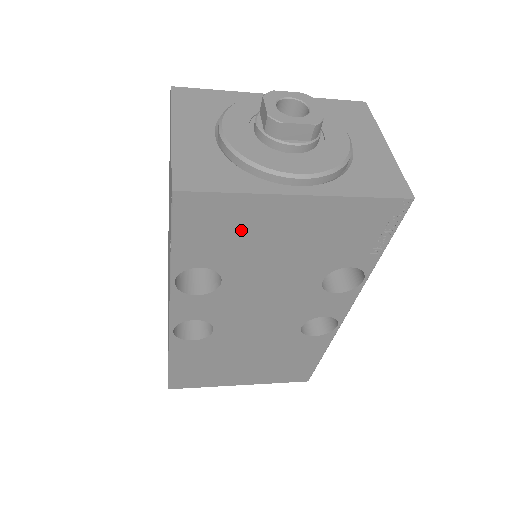
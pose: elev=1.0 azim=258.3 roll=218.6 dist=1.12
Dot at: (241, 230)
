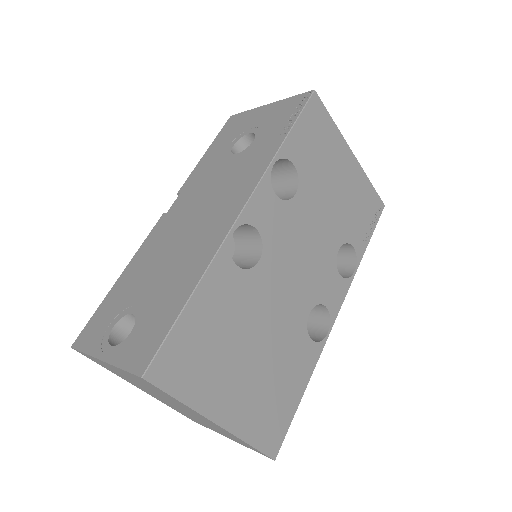
Dot at: (325, 153)
